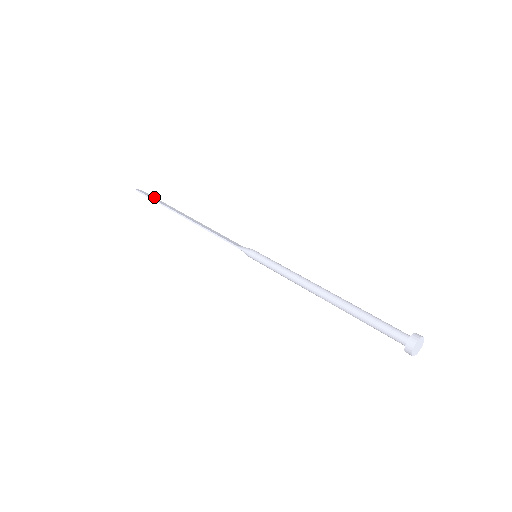
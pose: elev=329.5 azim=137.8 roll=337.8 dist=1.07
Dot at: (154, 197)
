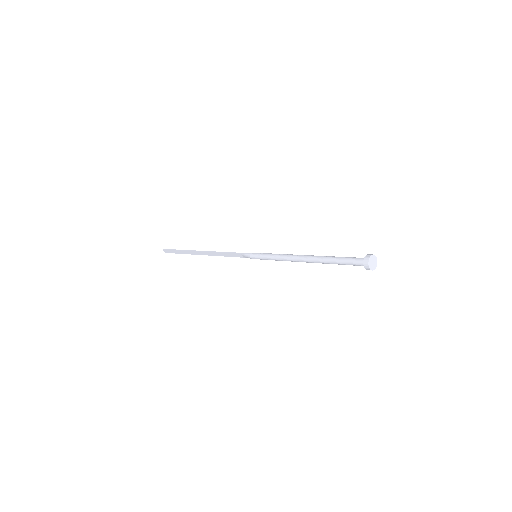
Dot at: (177, 252)
